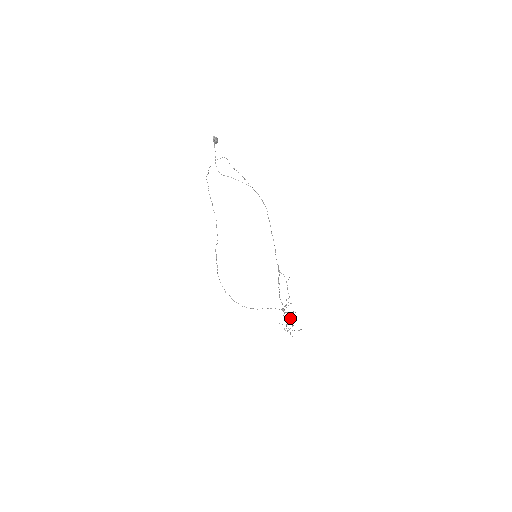
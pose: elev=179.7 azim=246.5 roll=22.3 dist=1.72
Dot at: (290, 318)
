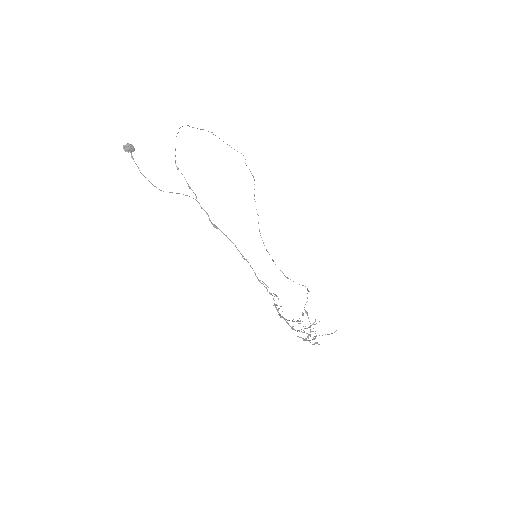
Dot at: (307, 333)
